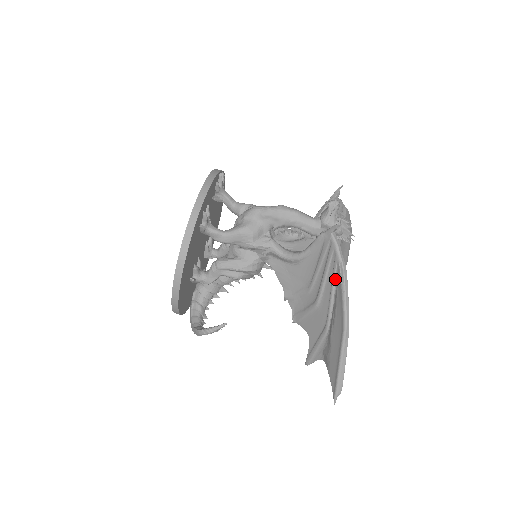
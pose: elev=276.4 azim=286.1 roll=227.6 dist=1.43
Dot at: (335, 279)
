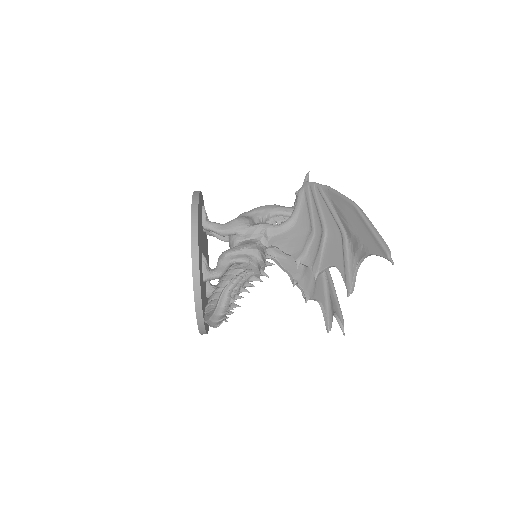
Dot at: (327, 199)
